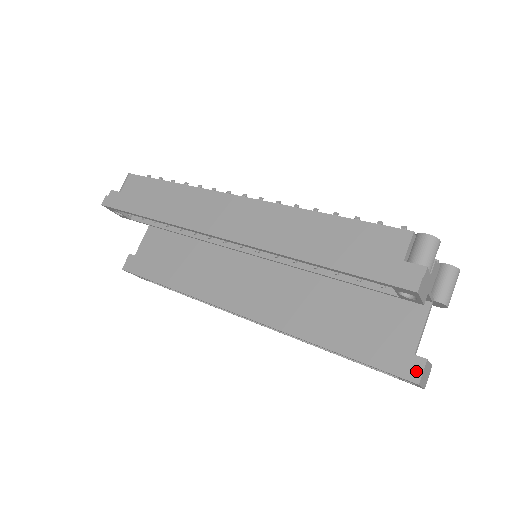
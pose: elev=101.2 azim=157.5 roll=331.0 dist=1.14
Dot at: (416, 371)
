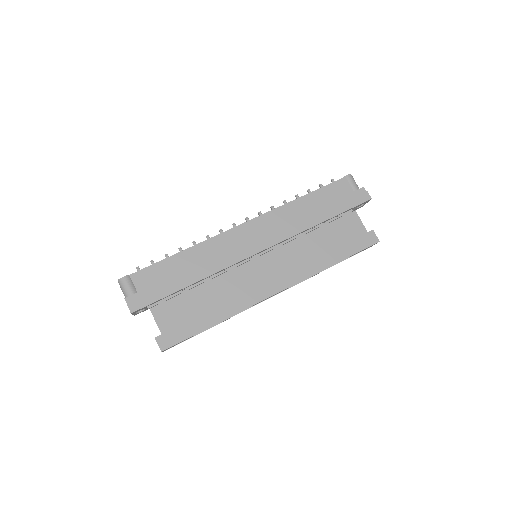
Dot at: (374, 238)
